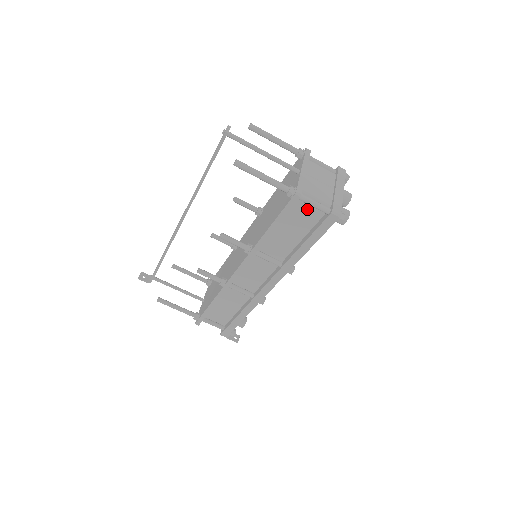
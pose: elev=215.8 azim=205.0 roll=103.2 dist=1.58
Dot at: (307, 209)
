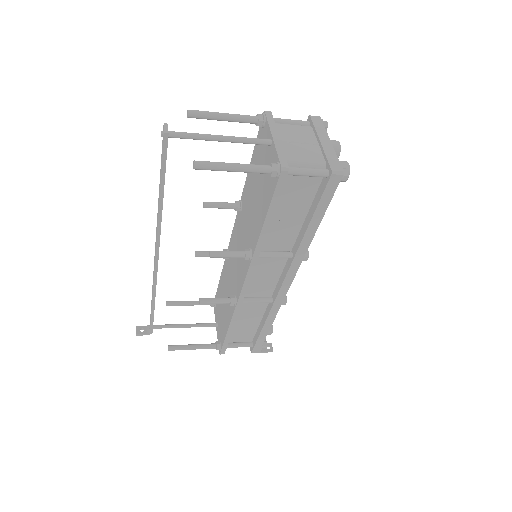
Dot at: (300, 182)
